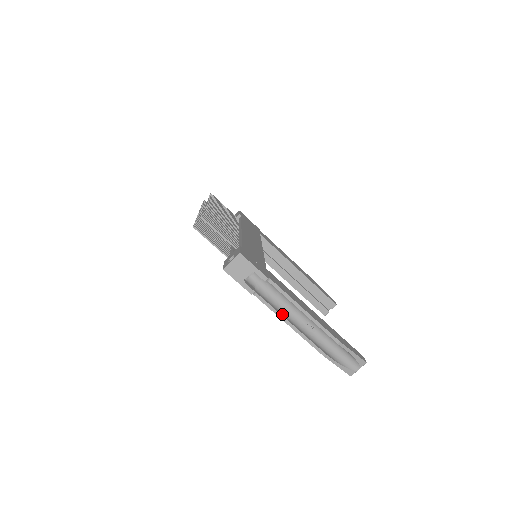
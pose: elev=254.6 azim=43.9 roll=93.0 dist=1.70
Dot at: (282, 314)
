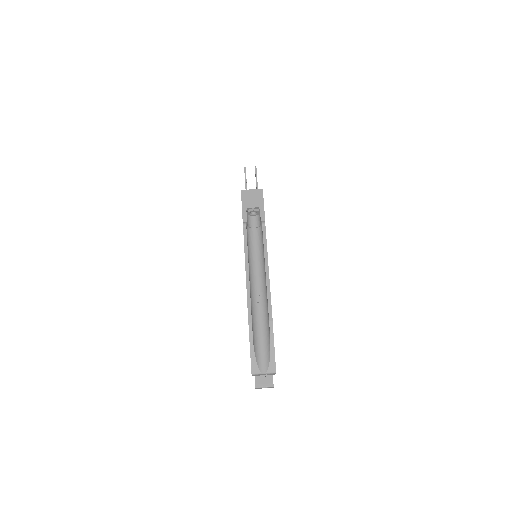
Dot at: (248, 261)
